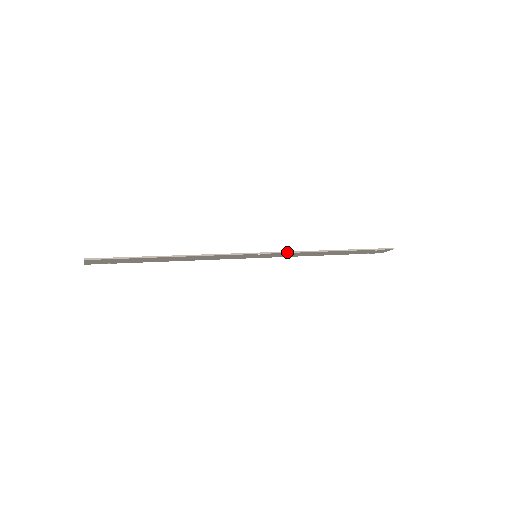
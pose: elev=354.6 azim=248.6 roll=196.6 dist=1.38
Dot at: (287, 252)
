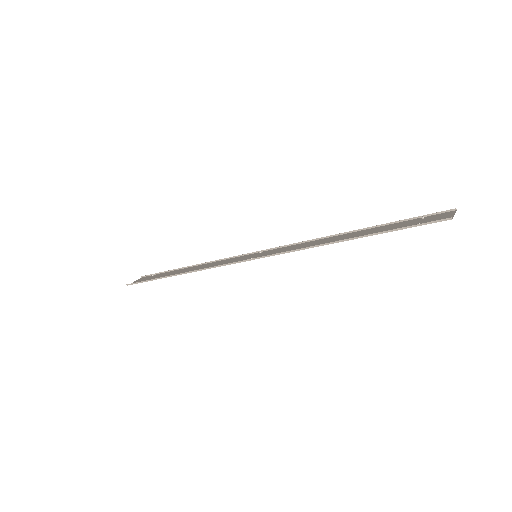
Dot at: (279, 254)
